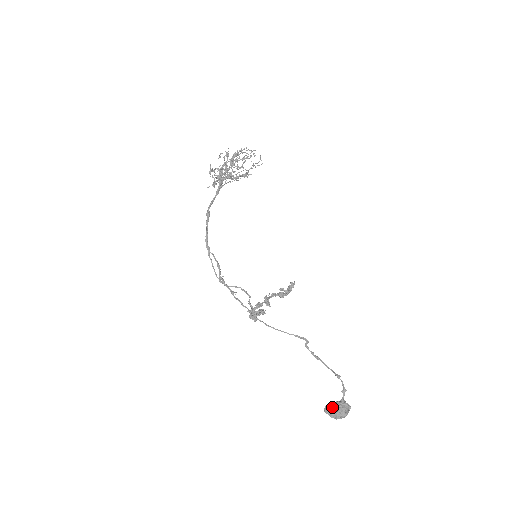
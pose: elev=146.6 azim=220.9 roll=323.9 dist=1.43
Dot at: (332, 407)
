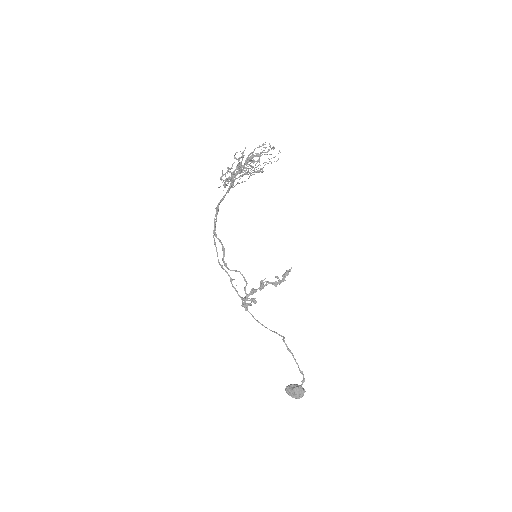
Dot at: (291, 390)
